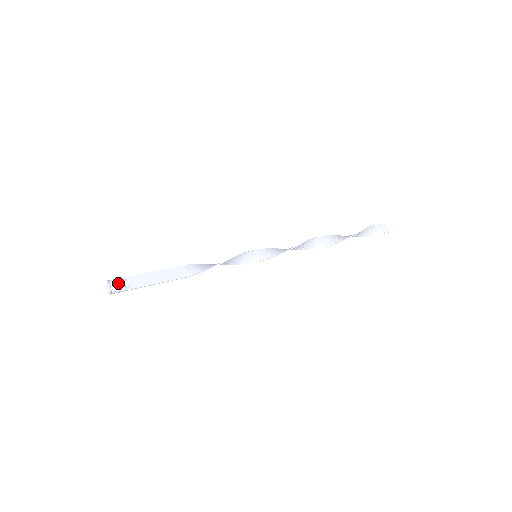
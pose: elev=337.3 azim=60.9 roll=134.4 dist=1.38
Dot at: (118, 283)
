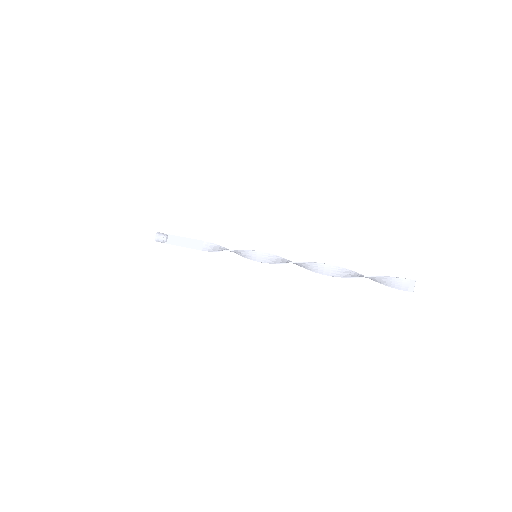
Dot at: (160, 237)
